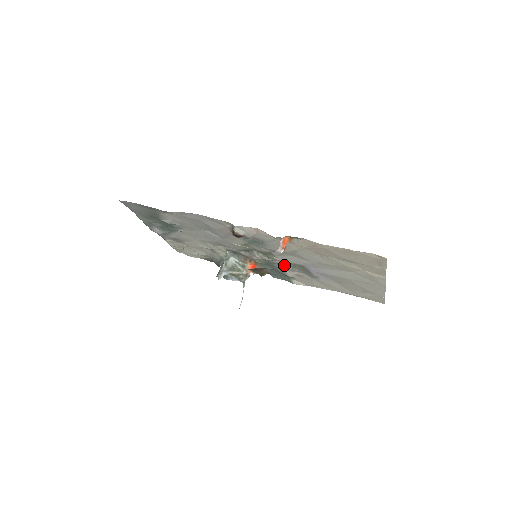
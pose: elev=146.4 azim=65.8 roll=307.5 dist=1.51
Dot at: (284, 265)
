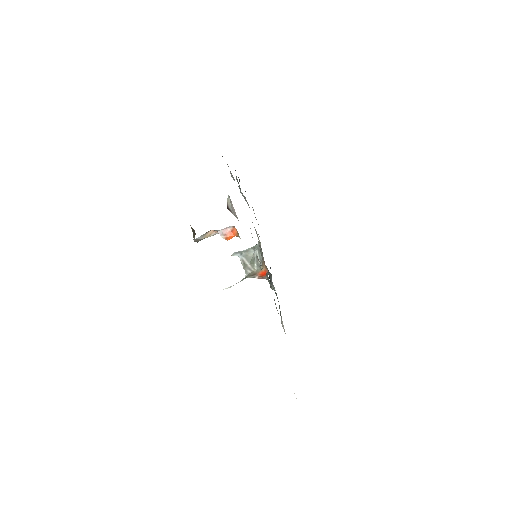
Dot at: occluded
